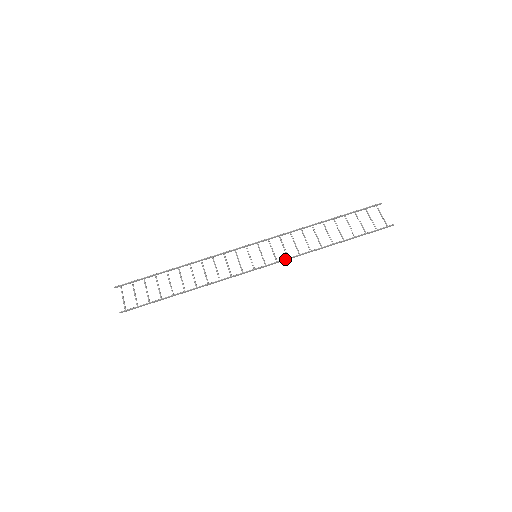
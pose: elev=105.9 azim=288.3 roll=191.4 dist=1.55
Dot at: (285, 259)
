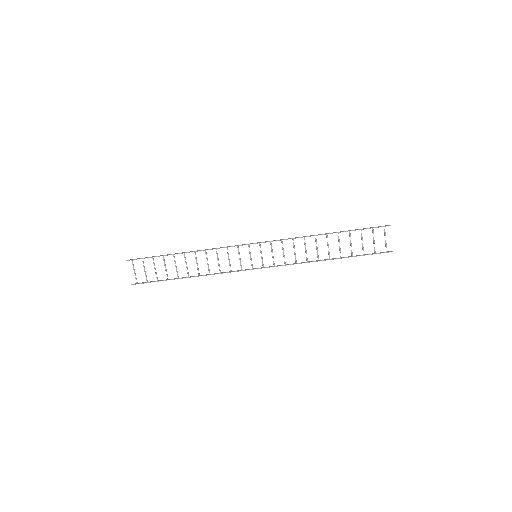
Dot at: occluded
